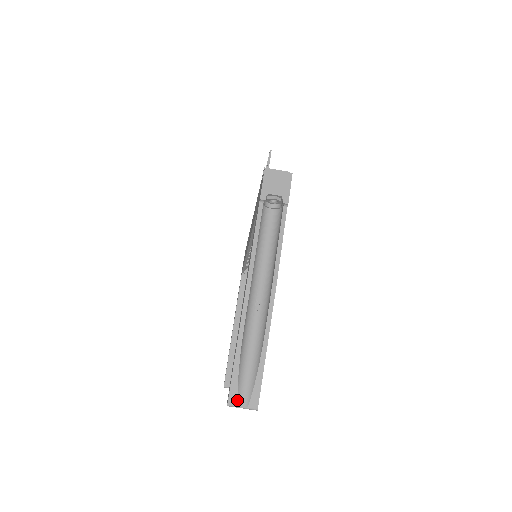
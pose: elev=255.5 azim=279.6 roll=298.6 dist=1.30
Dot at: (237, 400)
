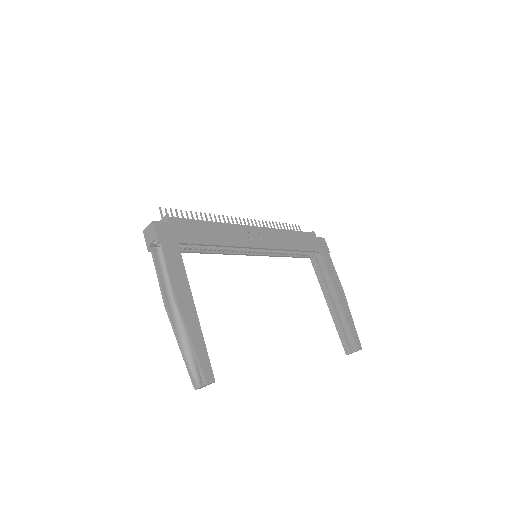
Dot at: (196, 383)
